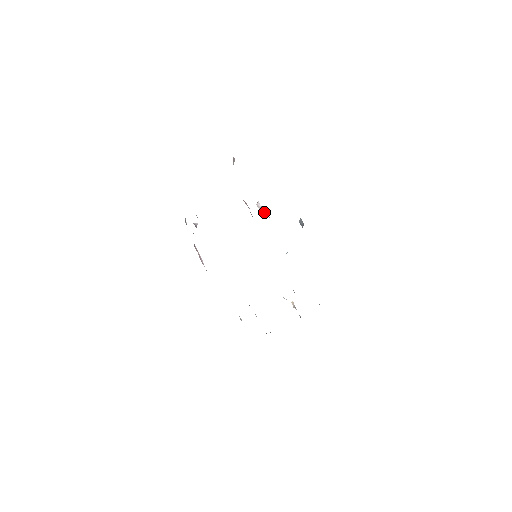
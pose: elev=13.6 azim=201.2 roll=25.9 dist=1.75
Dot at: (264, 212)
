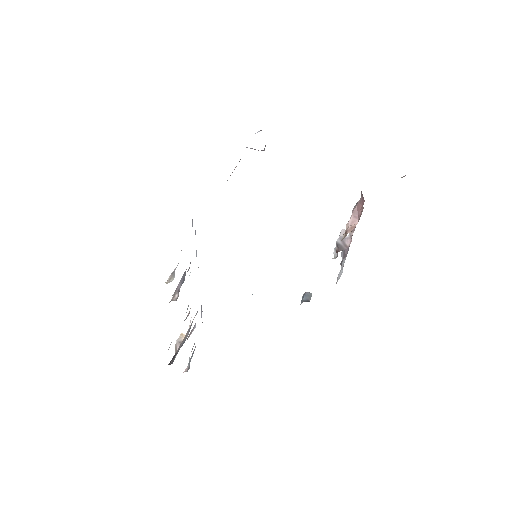
Dot at: (349, 245)
